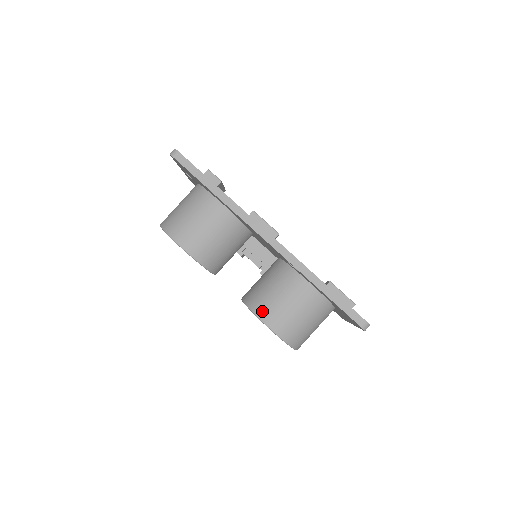
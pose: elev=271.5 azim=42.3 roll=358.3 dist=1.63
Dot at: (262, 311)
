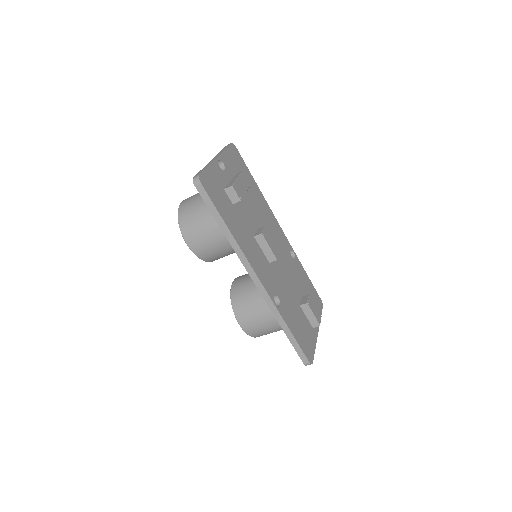
Dot at: (239, 312)
